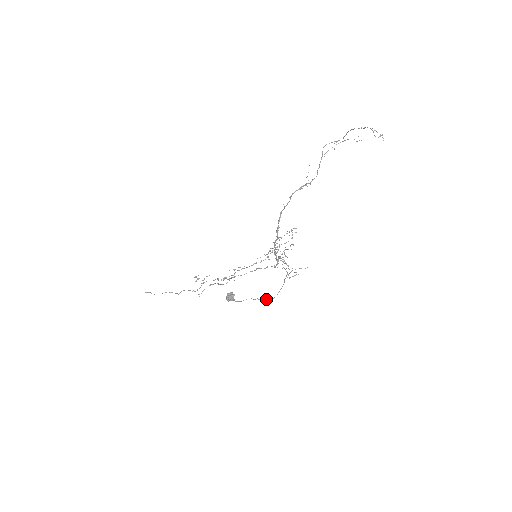
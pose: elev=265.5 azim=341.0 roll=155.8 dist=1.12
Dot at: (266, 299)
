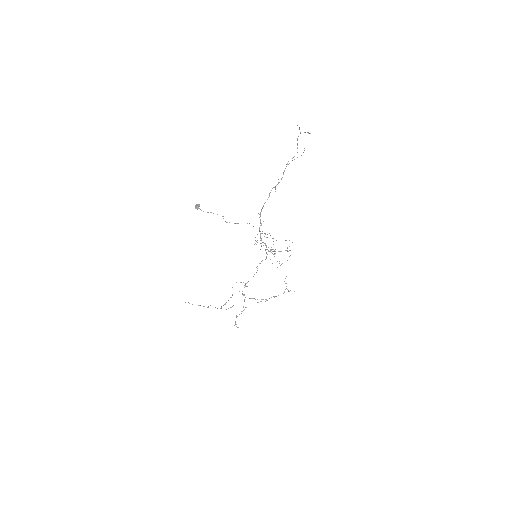
Dot at: (222, 216)
